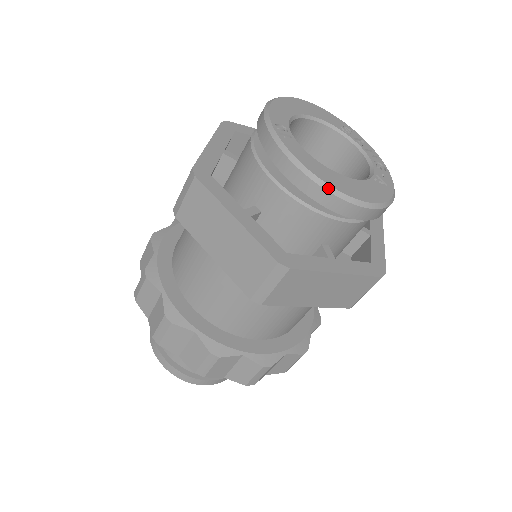
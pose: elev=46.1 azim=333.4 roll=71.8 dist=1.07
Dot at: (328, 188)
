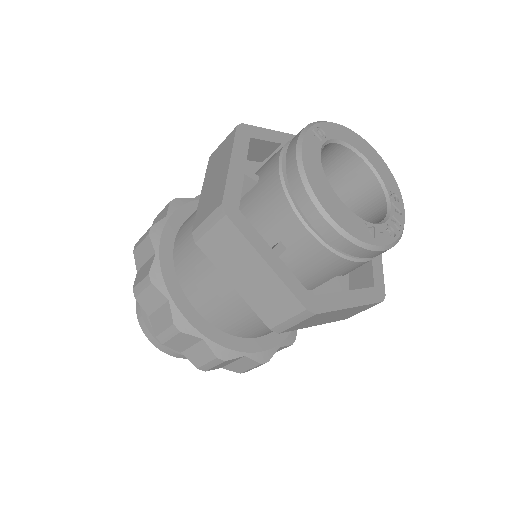
Dot at: (303, 176)
